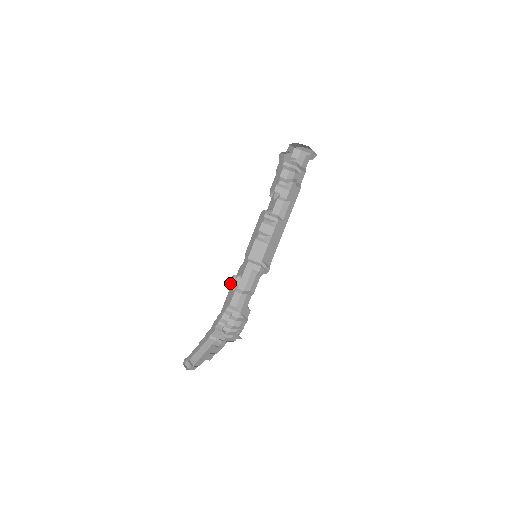
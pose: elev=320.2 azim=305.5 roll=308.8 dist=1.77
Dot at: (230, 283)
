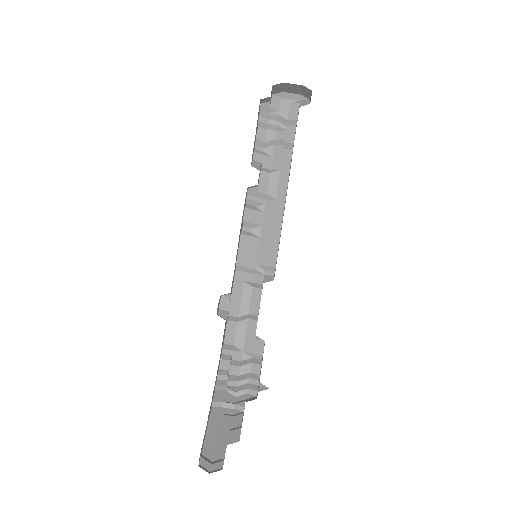
Dot at: (217, 310)
